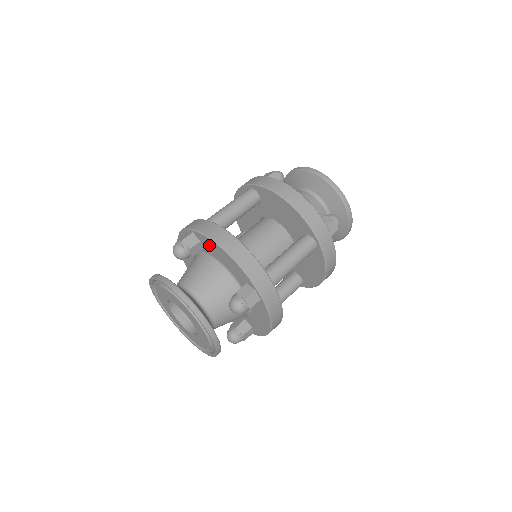
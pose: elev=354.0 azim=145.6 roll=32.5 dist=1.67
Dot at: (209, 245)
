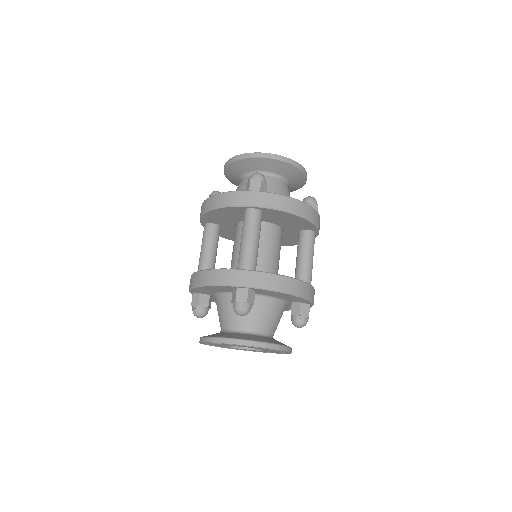
Dot at: (270, 293)
